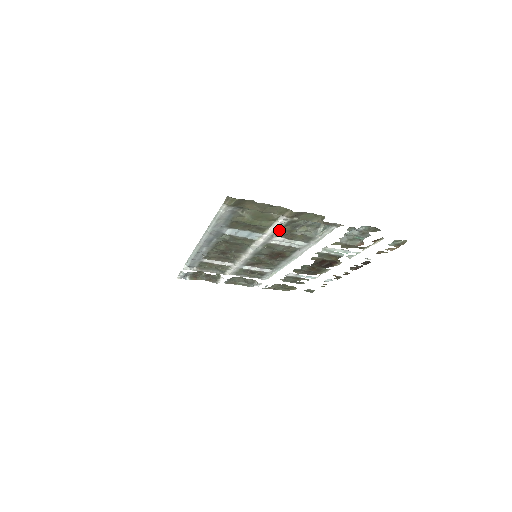
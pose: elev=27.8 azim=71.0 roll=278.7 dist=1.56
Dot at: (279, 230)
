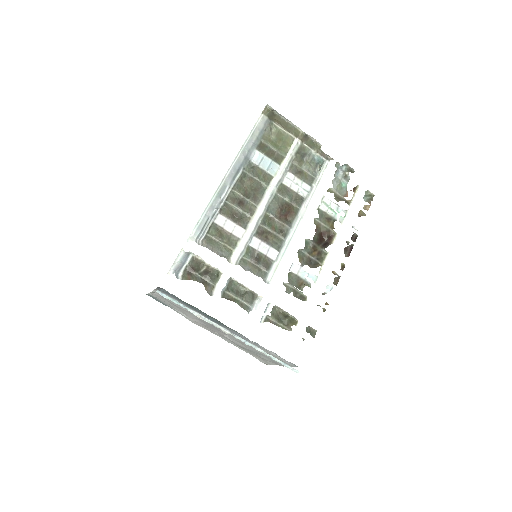
Dot at: (292, 160)
